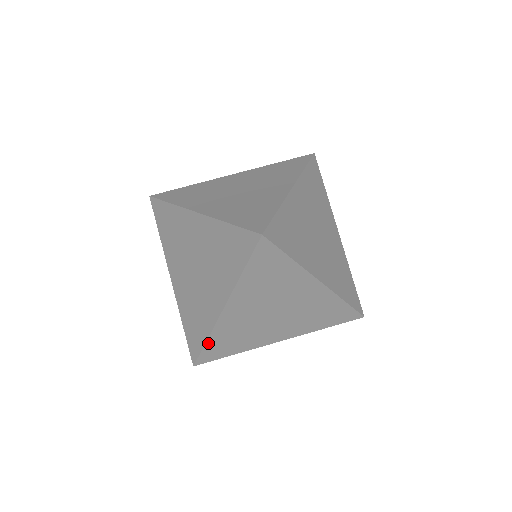
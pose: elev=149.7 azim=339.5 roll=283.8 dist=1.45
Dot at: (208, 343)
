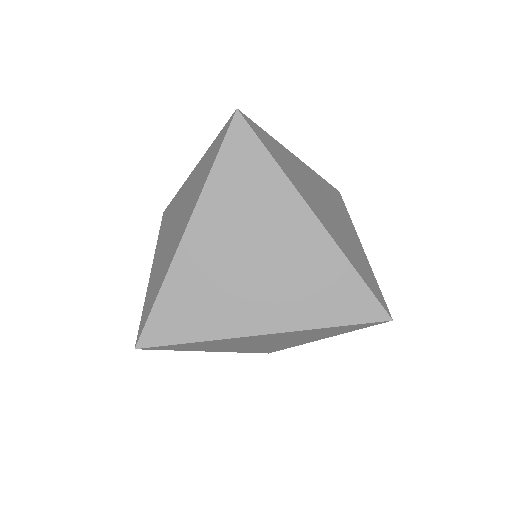
Dot at: occluded
